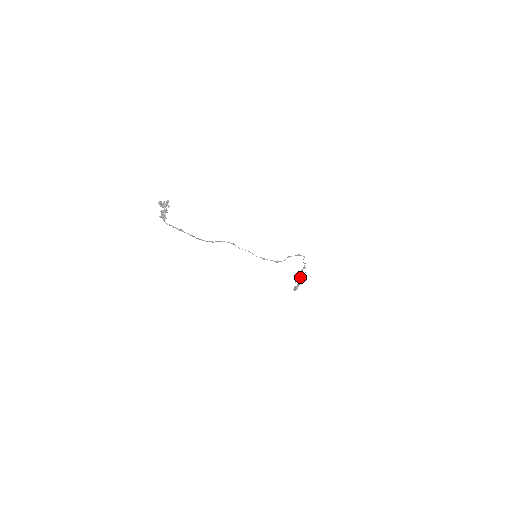
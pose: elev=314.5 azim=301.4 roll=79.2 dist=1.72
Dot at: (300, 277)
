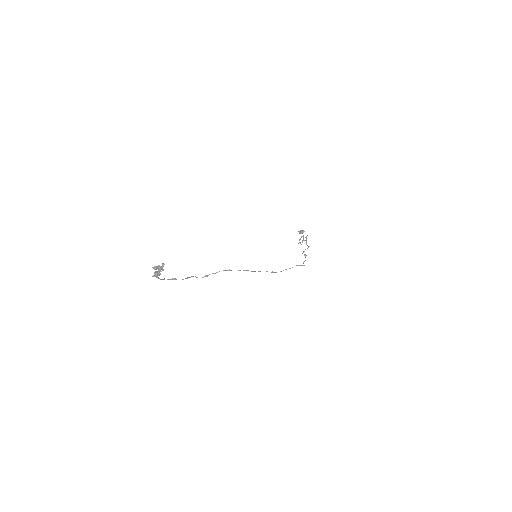
Dot at: (304, 240)
